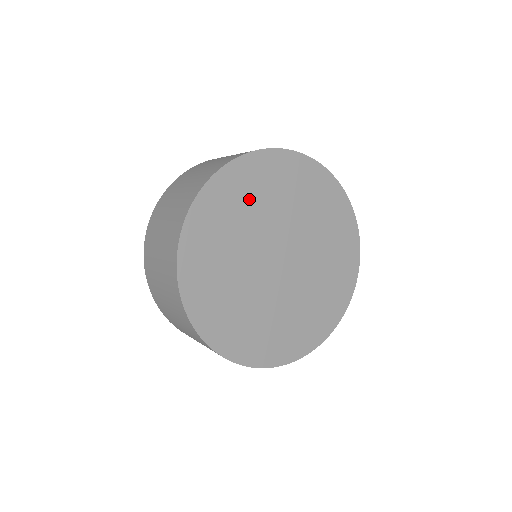
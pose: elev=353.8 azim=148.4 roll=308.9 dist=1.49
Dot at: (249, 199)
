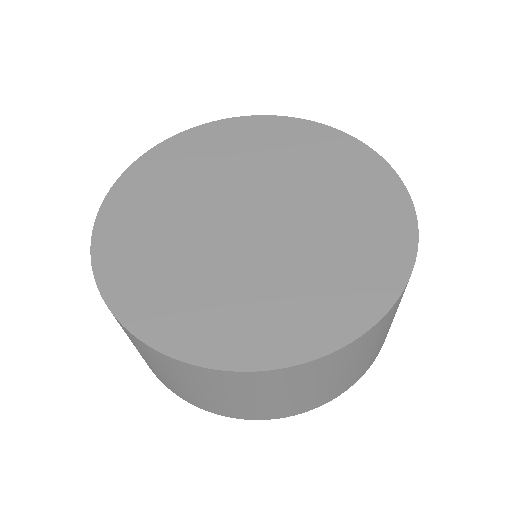
Dot at: (222, 153)
